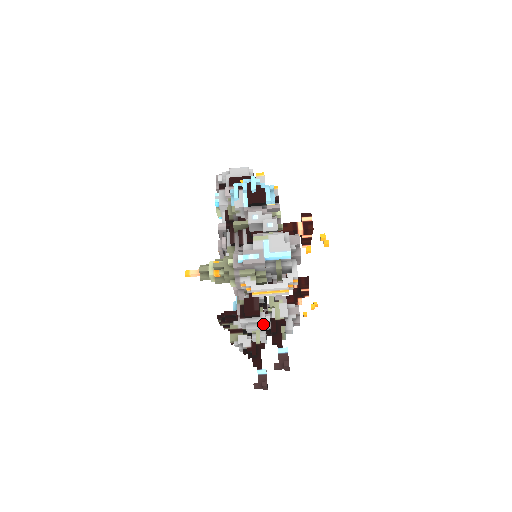
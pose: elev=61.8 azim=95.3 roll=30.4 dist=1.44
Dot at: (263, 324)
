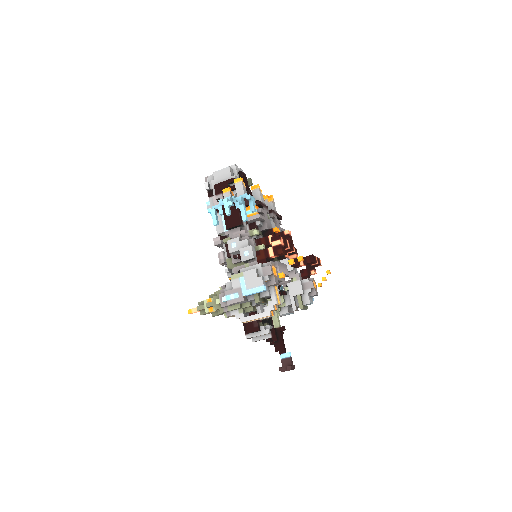
Dot at: (265, 335)
